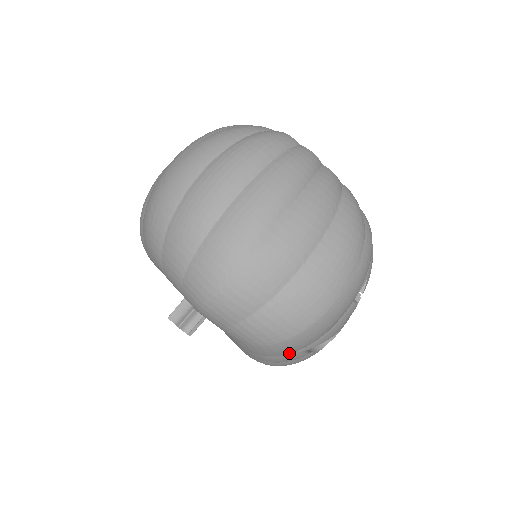
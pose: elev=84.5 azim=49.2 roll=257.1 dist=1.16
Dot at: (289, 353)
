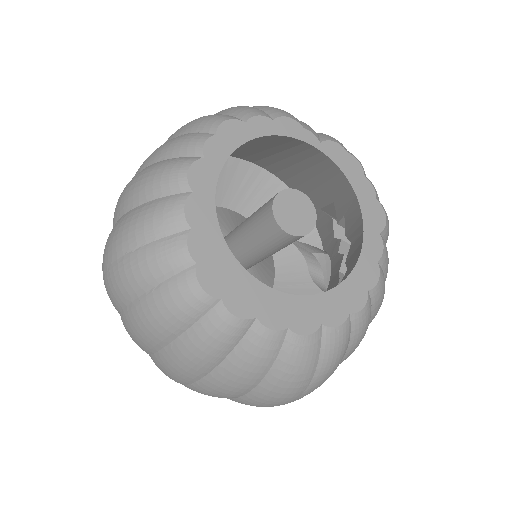
Dot at: occluded
